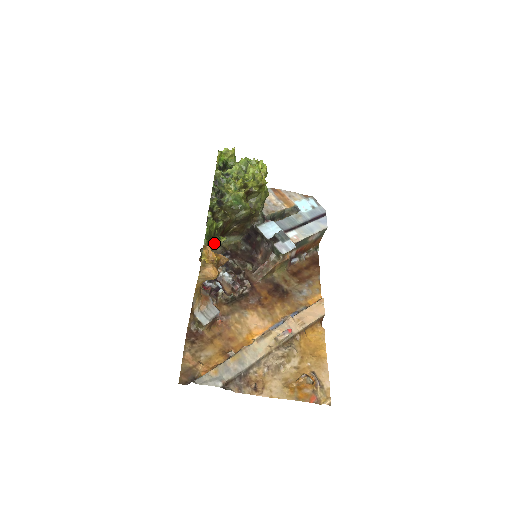
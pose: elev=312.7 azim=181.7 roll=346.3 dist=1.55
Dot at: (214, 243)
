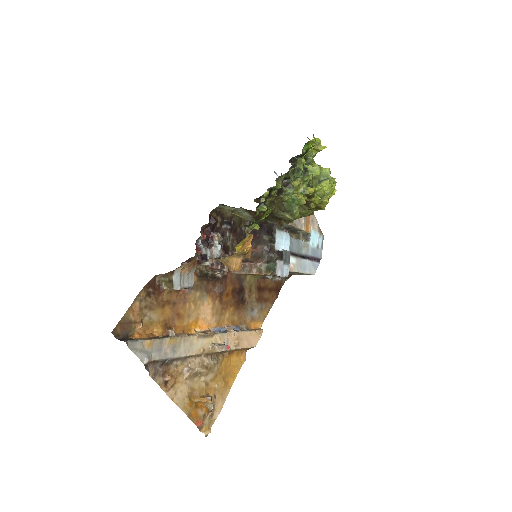
Dot at: occluded
